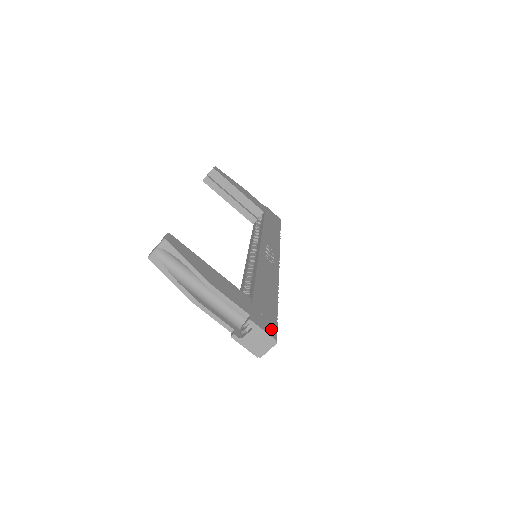
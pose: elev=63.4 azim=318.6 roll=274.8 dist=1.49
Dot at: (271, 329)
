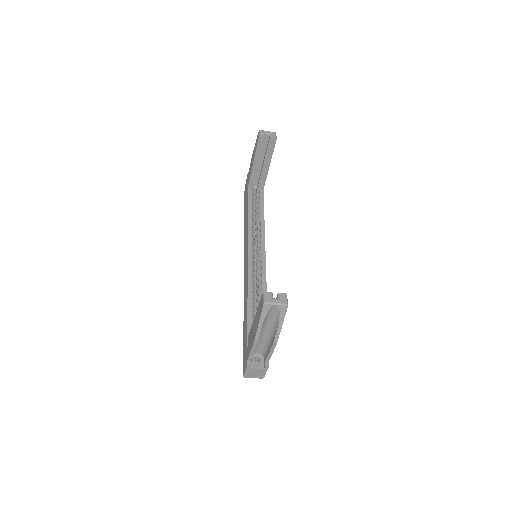
Dot at: occluded
